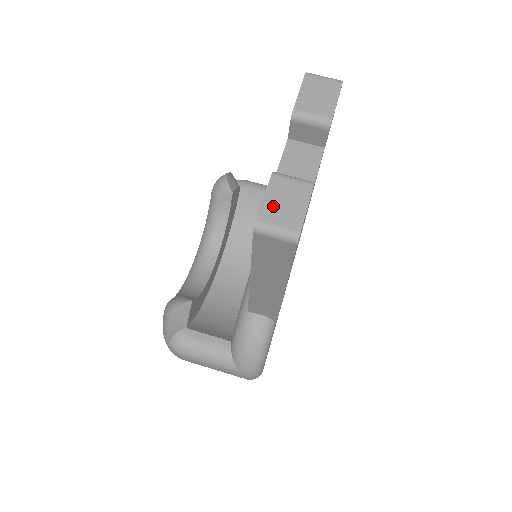
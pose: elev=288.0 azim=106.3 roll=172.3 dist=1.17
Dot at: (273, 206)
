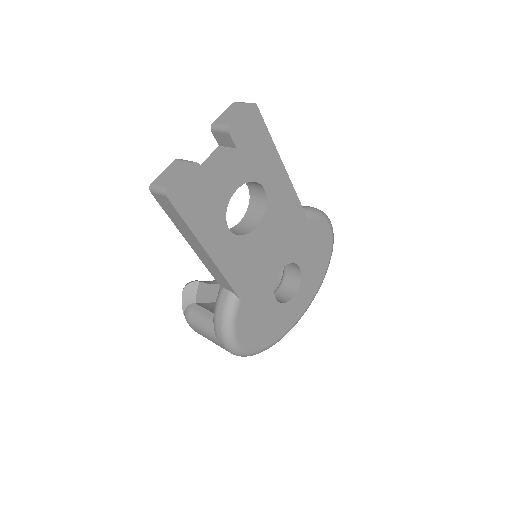
Dot at: (164, 176)
